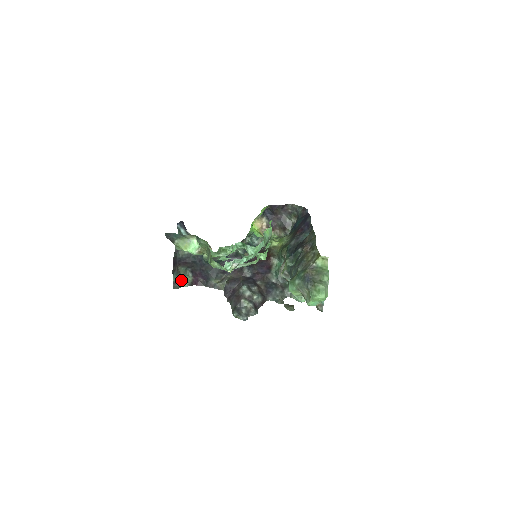
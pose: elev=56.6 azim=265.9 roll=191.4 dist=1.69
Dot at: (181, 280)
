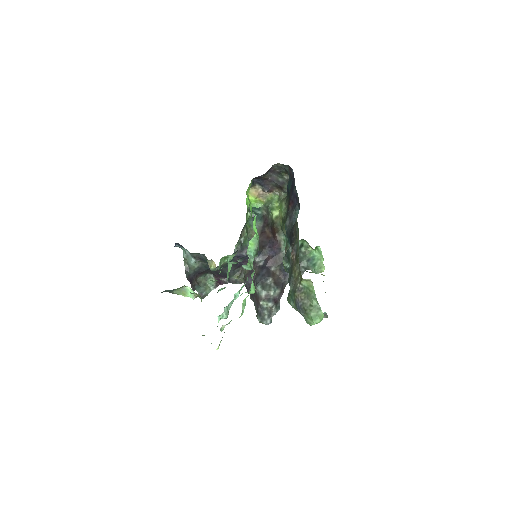
Dot at: (205, 288)
